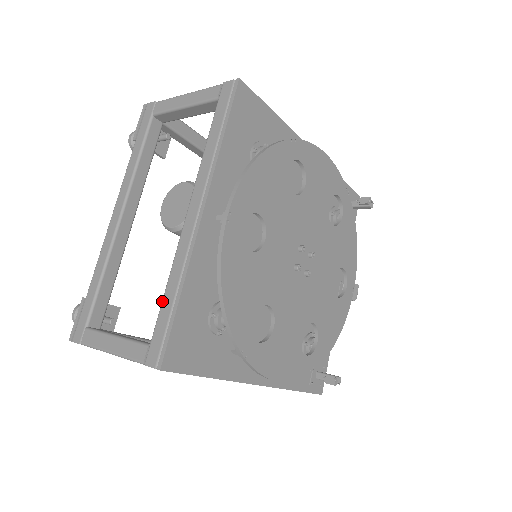
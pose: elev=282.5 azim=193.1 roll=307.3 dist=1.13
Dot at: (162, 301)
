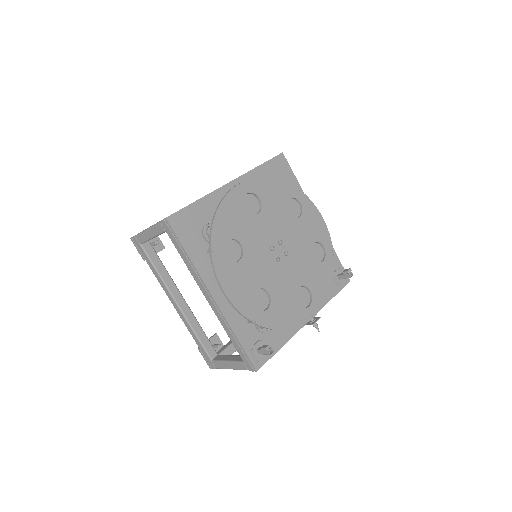
Dot at: occluded
